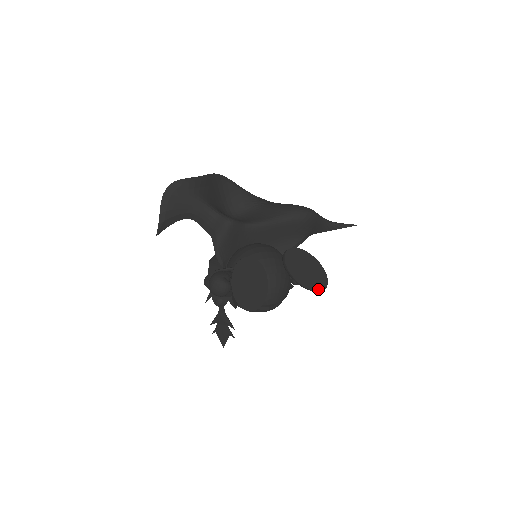
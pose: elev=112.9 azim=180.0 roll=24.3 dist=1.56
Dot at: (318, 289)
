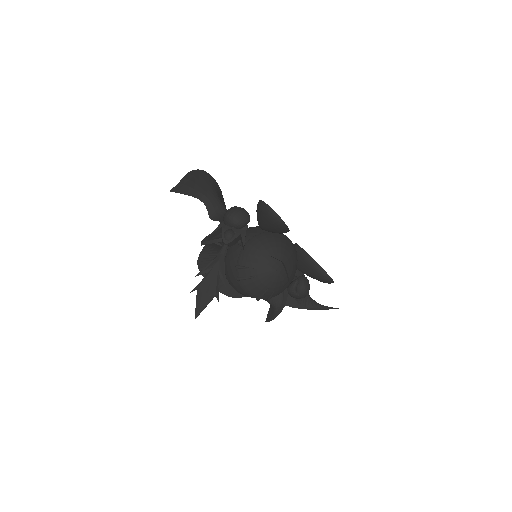
Dot at: (328, 275)
